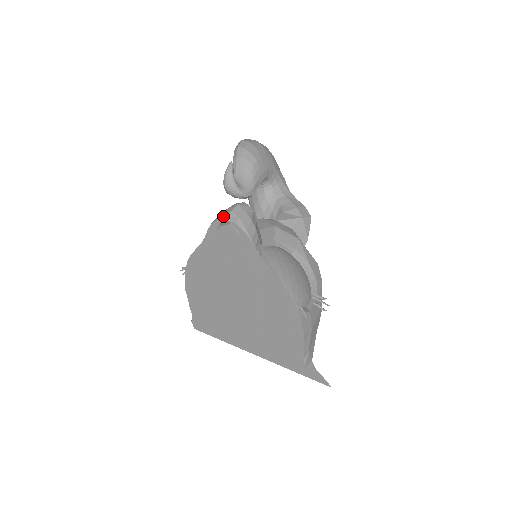
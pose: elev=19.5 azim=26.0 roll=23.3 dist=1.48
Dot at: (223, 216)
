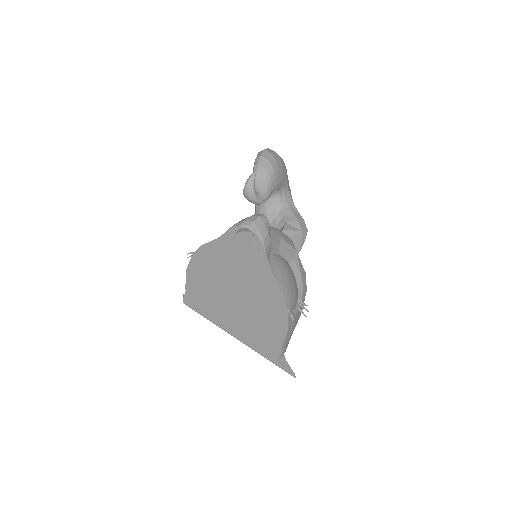
Dot at: (245, 224)
